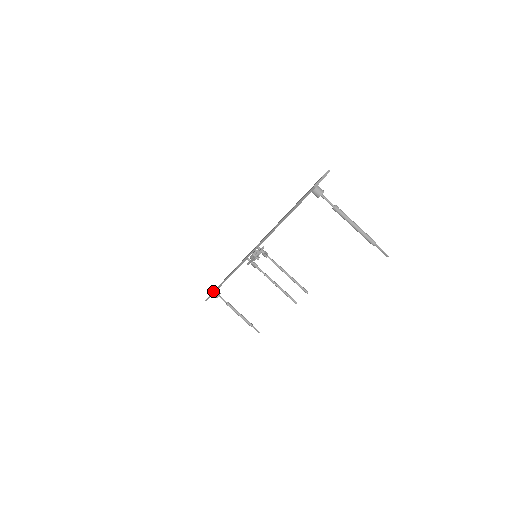
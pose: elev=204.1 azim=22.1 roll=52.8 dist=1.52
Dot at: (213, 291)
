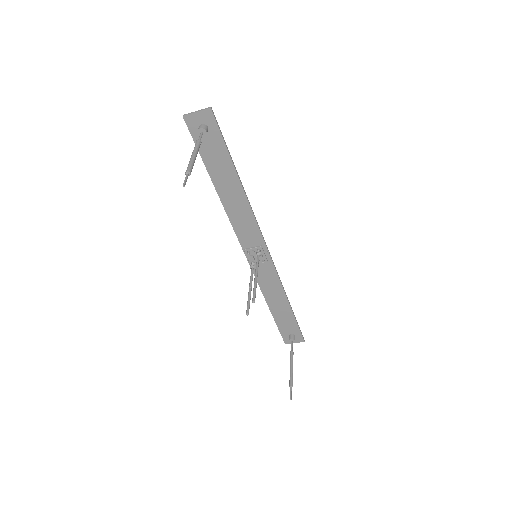
Dot at: (284, 329)
